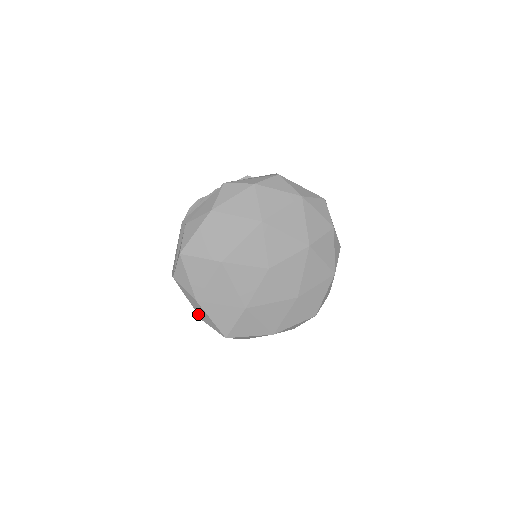
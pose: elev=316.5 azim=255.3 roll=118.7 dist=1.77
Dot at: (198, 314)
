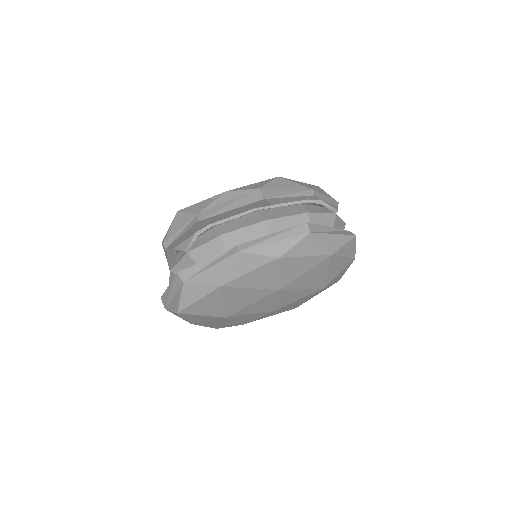
Dot at: occluded
